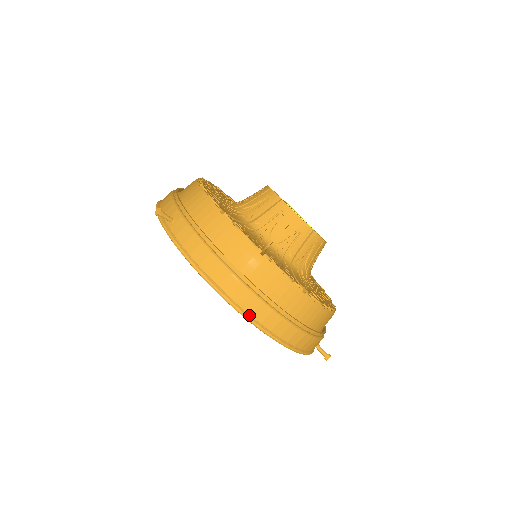
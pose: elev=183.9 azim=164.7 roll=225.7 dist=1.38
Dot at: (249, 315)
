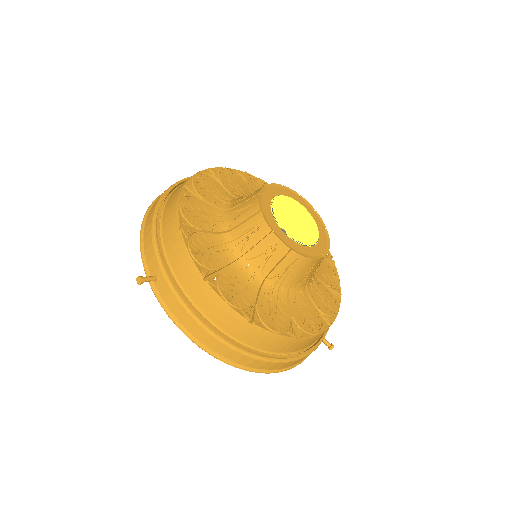
Dot at: (245, 367)
